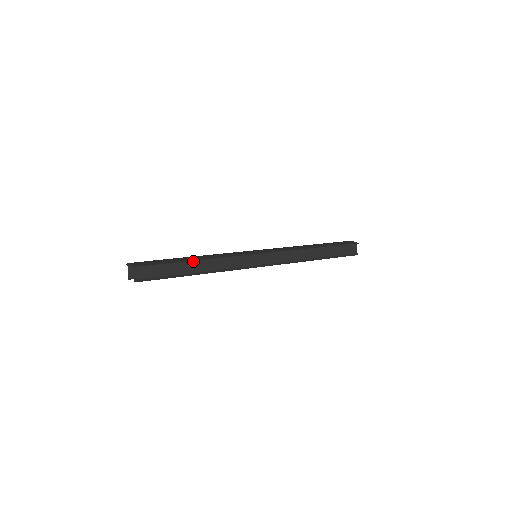
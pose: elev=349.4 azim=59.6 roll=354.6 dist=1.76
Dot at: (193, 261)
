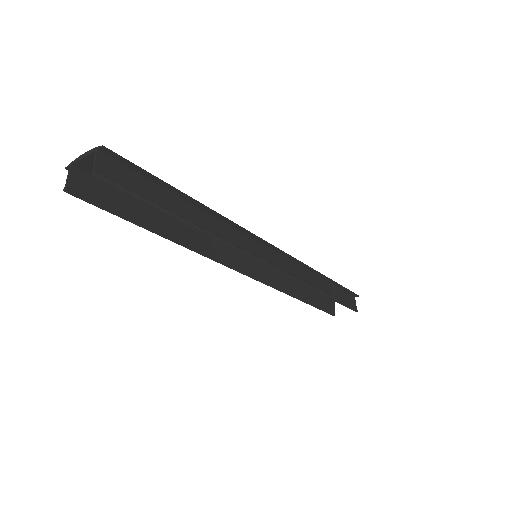
Dot at: (188, 202)
